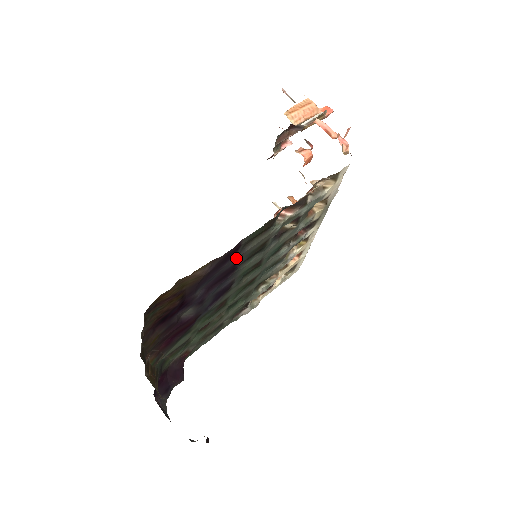
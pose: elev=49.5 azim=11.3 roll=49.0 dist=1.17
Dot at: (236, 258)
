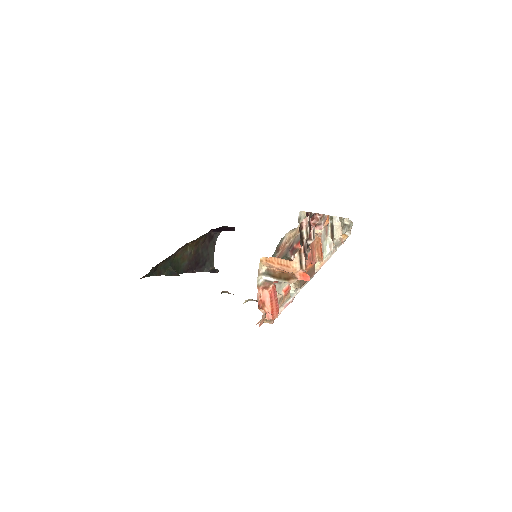
Dot at: occluded
